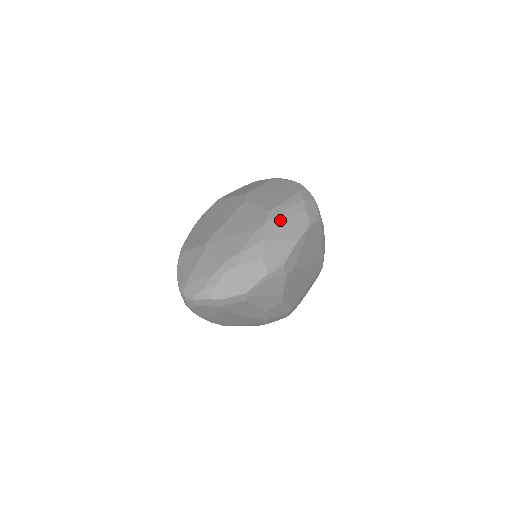
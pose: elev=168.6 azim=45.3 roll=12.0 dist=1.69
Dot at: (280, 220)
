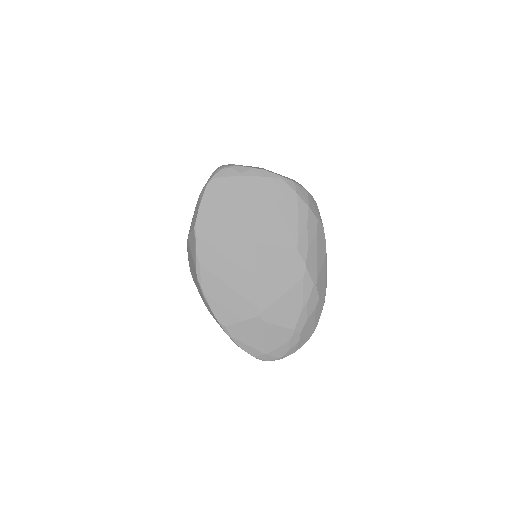
Dot at: (311, 252)
